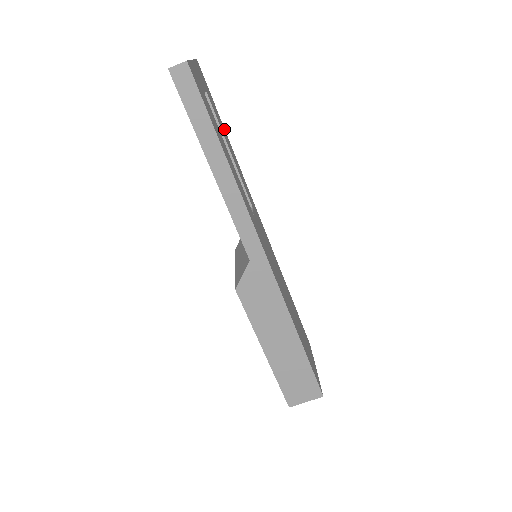
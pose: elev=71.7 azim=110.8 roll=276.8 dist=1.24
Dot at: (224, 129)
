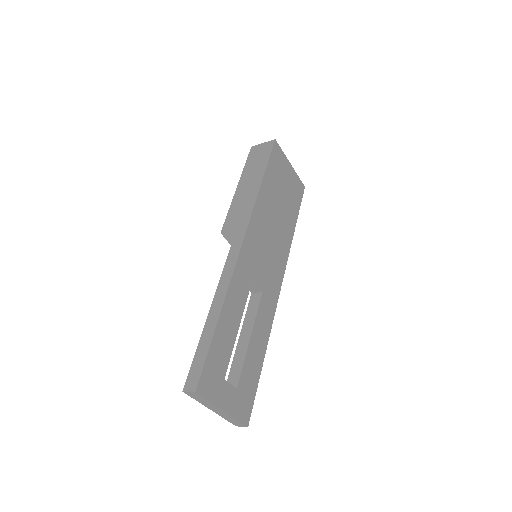
Dot at: (218, 327)
